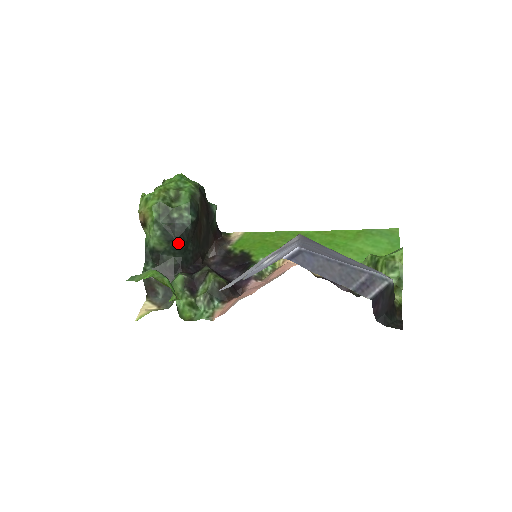
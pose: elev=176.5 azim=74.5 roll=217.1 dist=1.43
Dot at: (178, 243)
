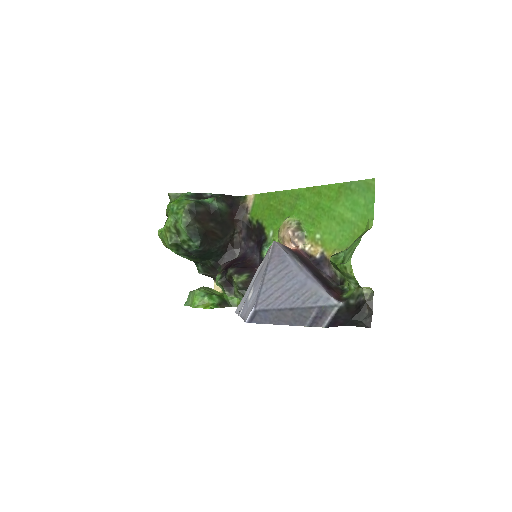
Dot at: (202, 257)
